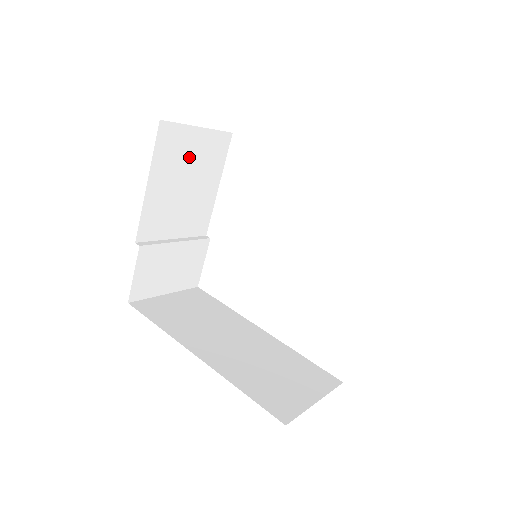
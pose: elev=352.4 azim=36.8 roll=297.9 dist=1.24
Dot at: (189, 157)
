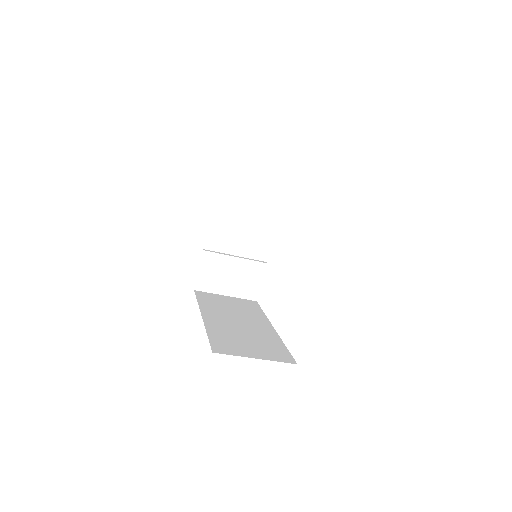
Dot at: (247, 199)
